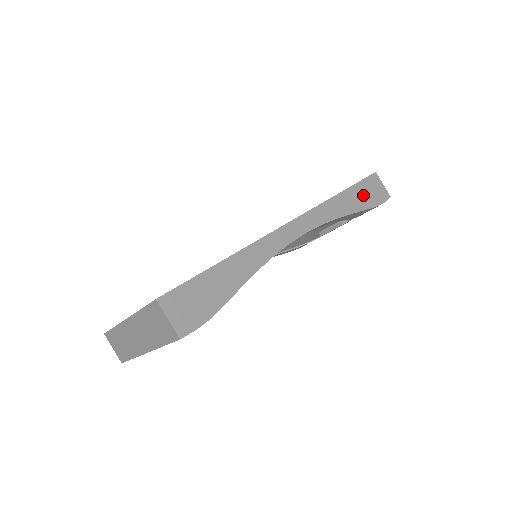
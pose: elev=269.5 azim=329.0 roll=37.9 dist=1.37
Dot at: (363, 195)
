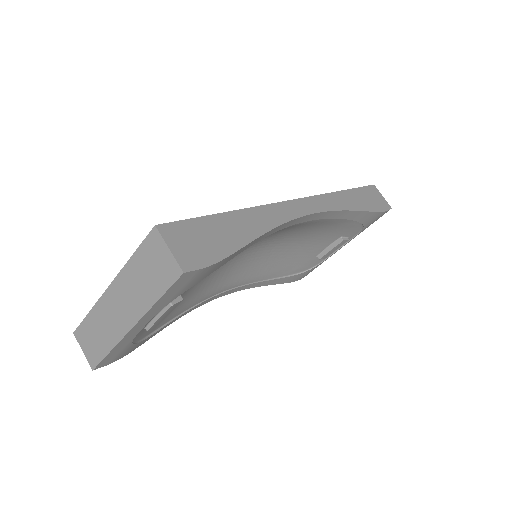
Dot at: (366, 199)
